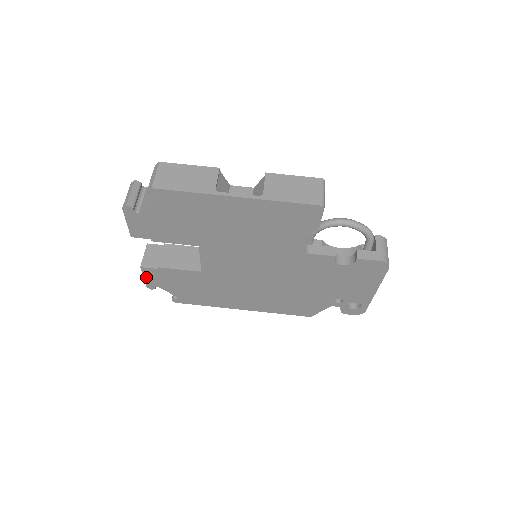
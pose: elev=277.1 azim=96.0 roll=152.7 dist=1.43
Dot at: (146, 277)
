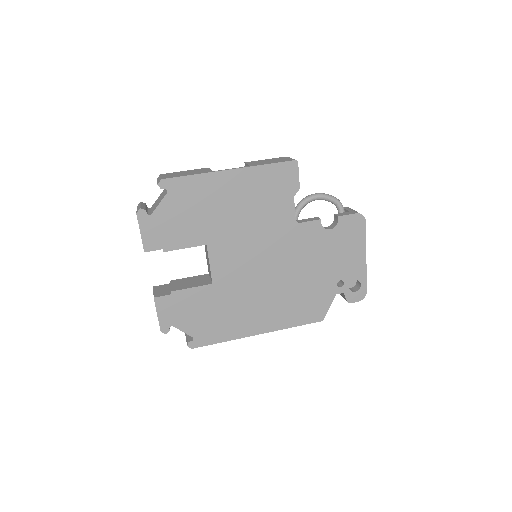
Dot at: (160, 313)
